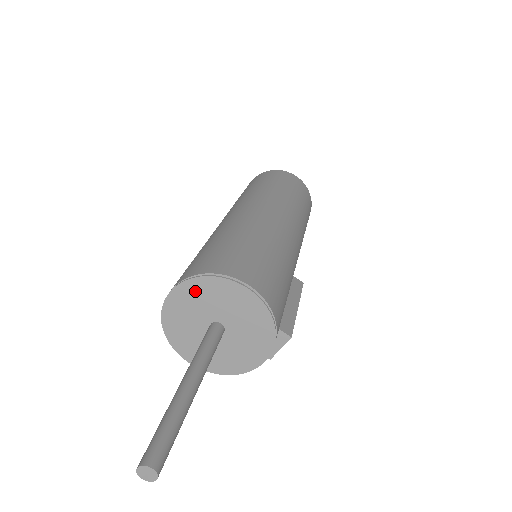
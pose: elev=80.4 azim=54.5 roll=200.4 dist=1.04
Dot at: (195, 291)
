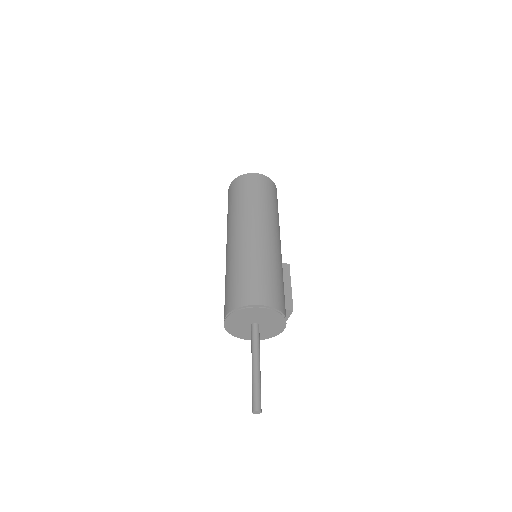
Dot at: (238, 316)
